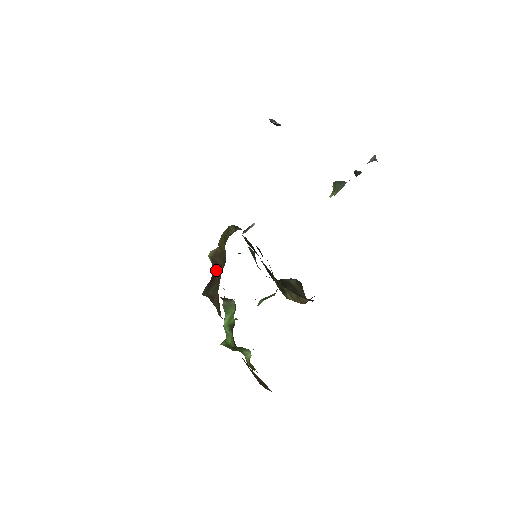
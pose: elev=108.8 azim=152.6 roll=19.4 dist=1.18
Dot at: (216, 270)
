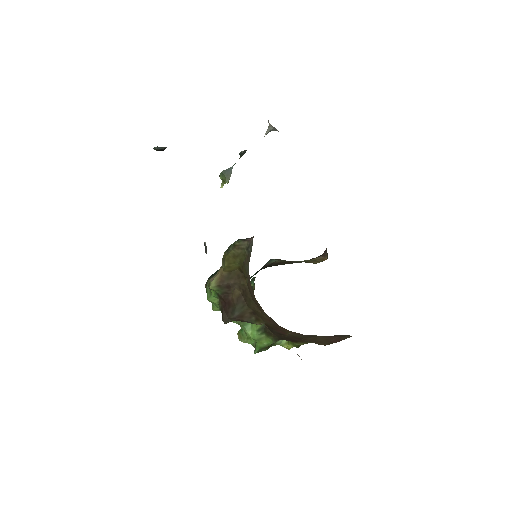
Dot at: (228, 293)
